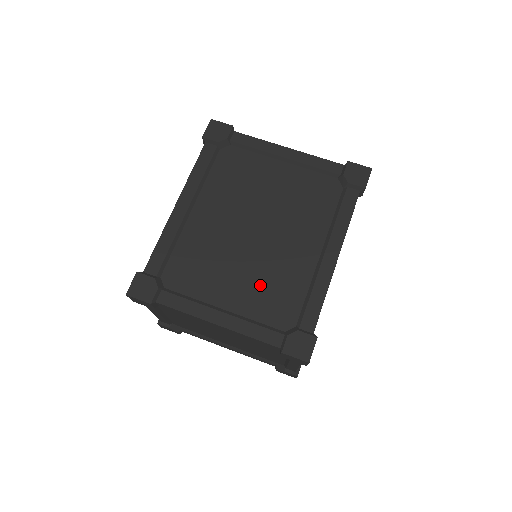
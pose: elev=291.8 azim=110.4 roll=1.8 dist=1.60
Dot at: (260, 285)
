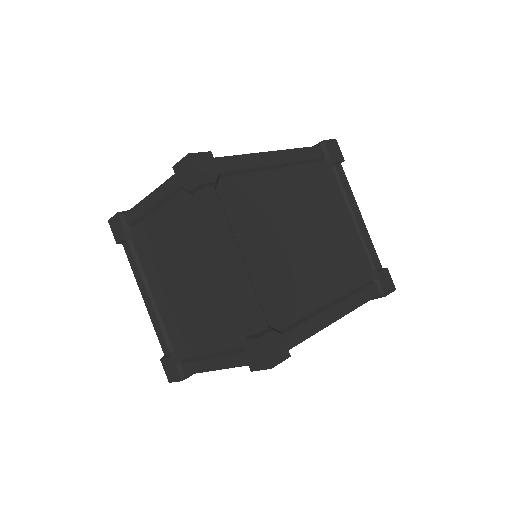
Dot at: (279, 273)
